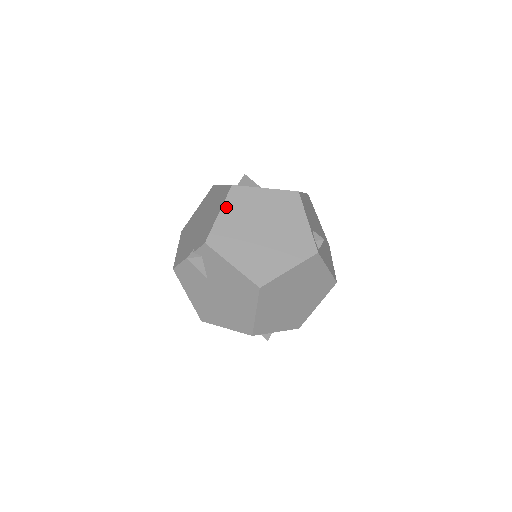
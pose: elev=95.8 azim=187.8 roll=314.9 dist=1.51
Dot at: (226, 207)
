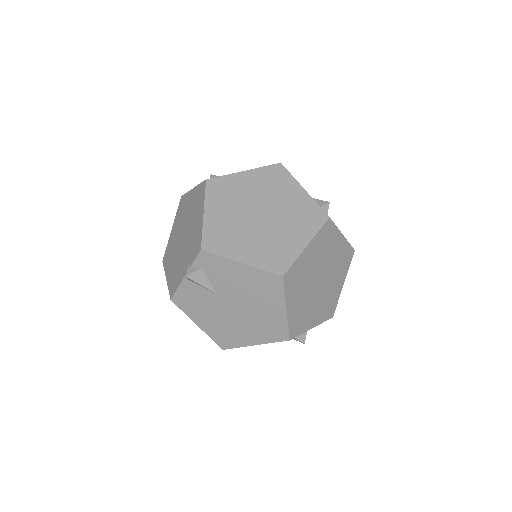
Dot at: (209, 204)
